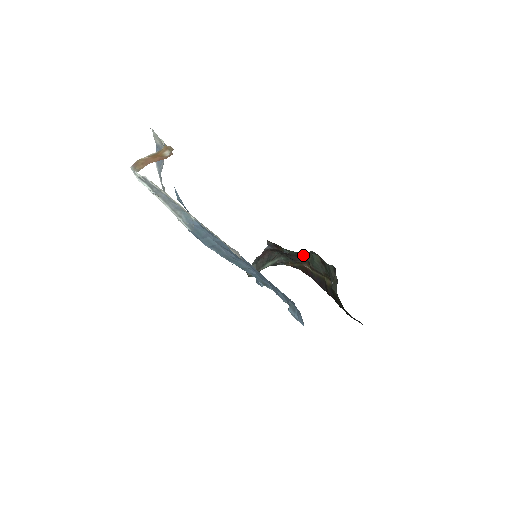
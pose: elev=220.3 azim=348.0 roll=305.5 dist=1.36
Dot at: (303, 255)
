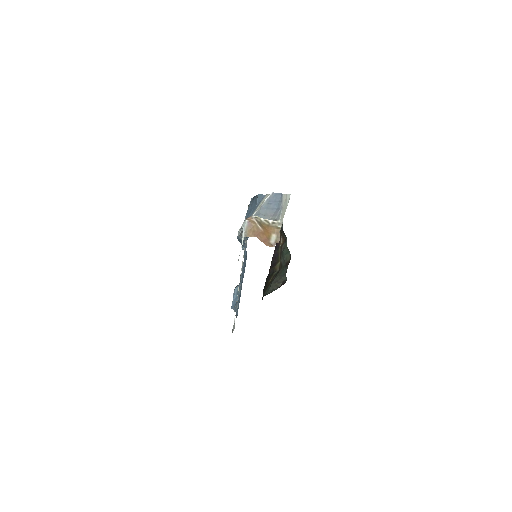
Dot at: occluded
